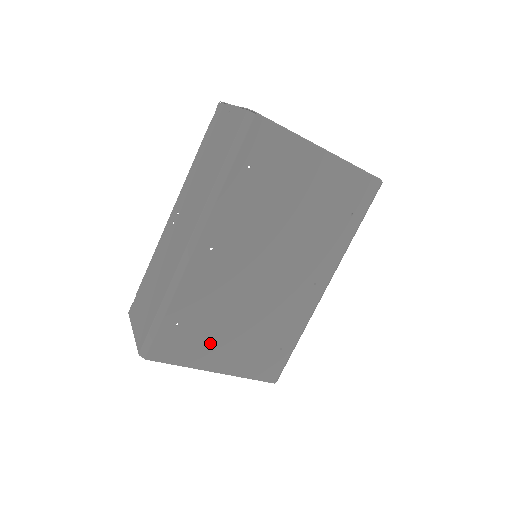
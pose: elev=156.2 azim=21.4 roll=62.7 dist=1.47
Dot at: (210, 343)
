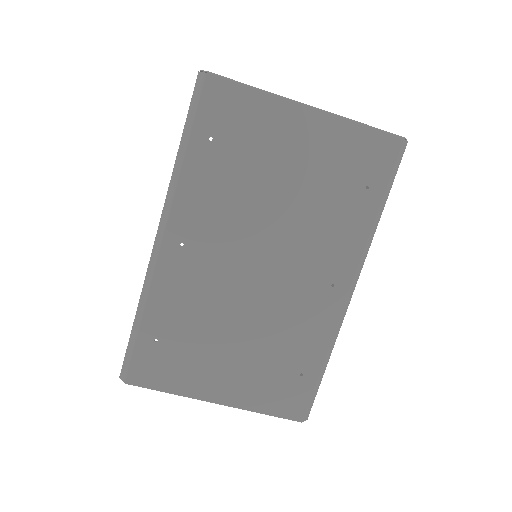
Dot at: (202, 365)
